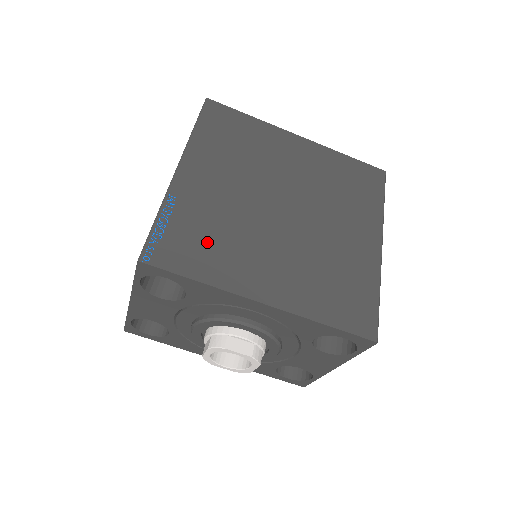
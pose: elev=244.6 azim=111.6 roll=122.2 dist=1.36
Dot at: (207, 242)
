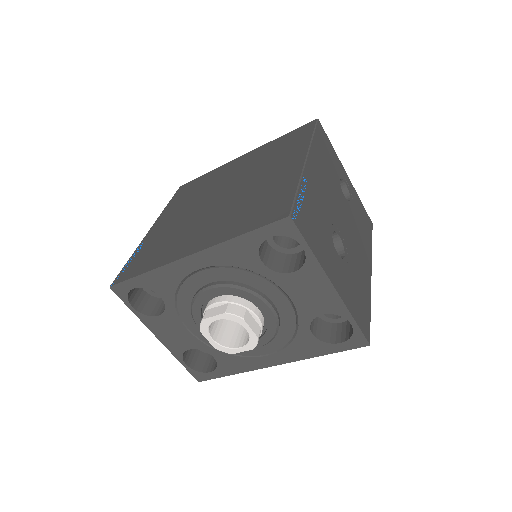
Dot at: (157, 250)
